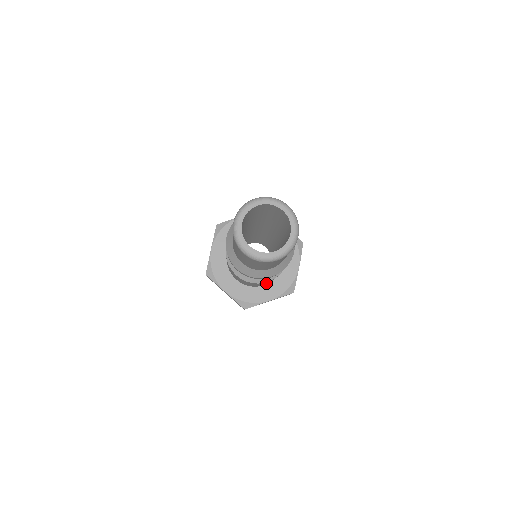
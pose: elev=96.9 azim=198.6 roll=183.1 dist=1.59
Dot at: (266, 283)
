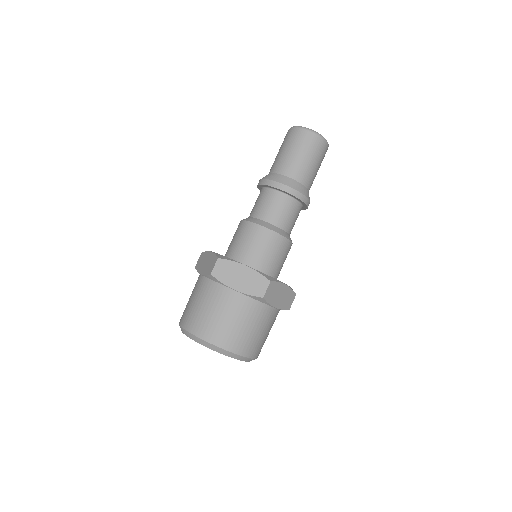
Dot at: (280, 261)
